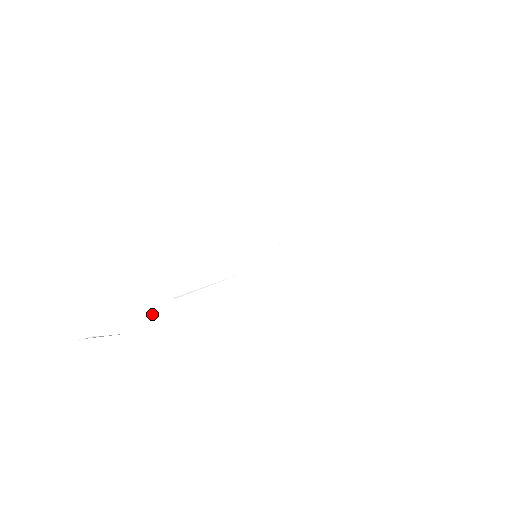
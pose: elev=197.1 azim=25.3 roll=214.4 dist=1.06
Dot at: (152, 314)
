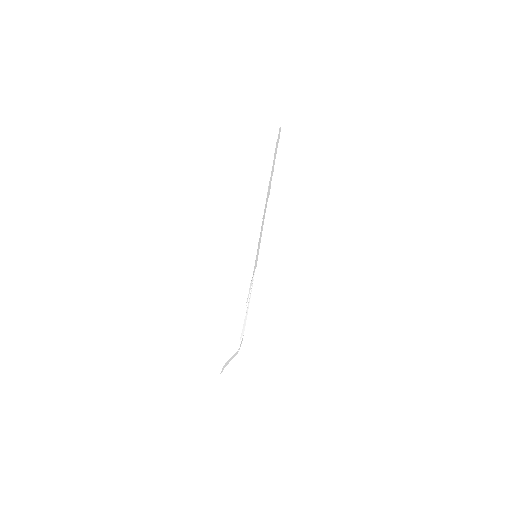
Dot at: (244, 320)
